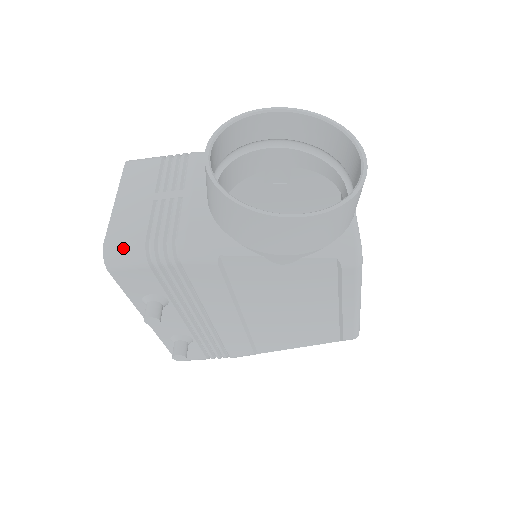
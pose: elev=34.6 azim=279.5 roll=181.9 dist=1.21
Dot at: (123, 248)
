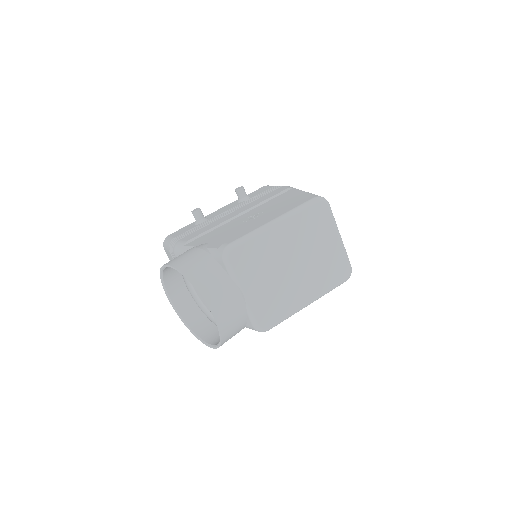
Dot at: occluded
